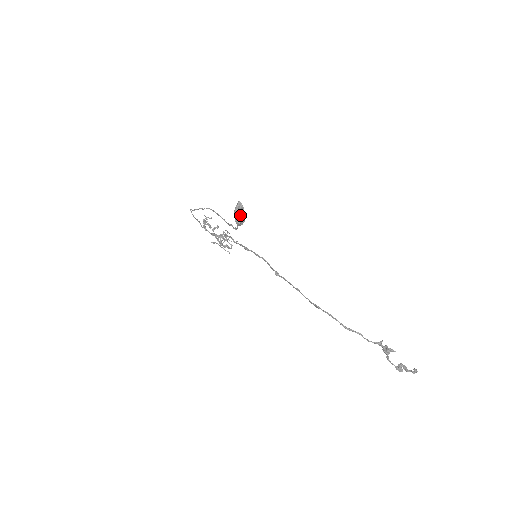
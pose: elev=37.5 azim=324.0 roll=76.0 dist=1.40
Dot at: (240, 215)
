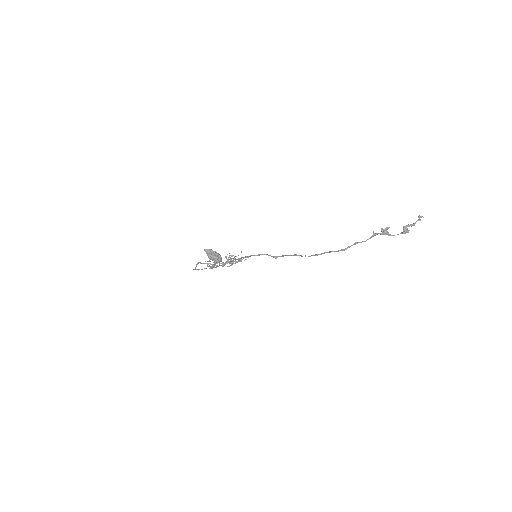
Dot at: (214, 257)
